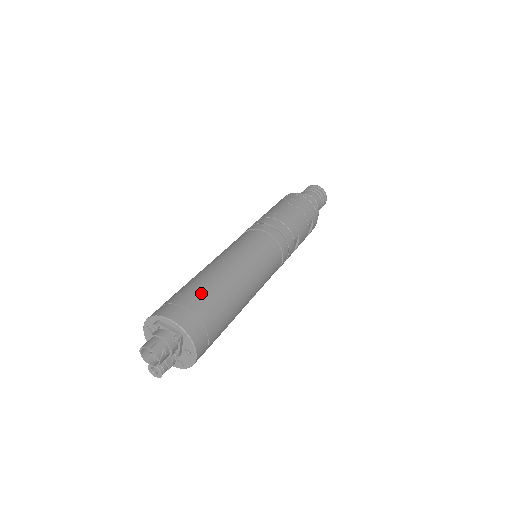
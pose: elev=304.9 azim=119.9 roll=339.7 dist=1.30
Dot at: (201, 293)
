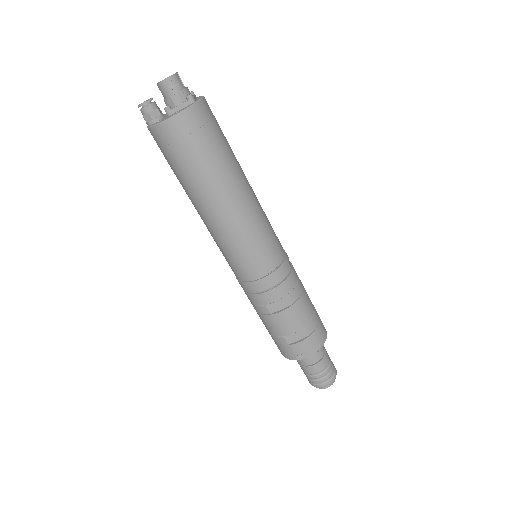
Dot at: occluded
